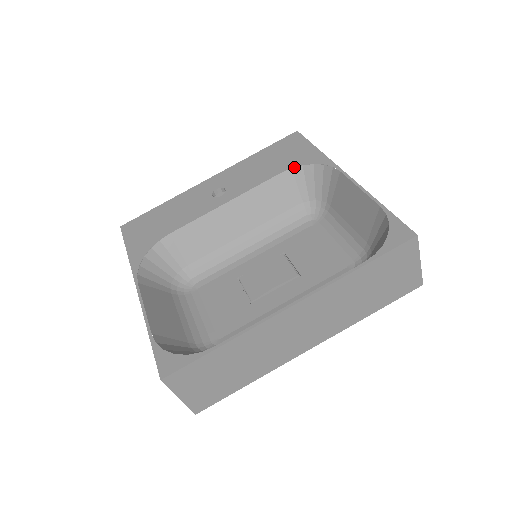
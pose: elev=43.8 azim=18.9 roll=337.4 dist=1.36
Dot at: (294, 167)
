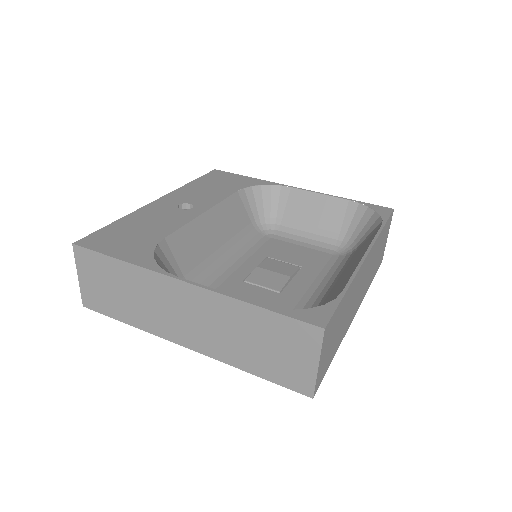
Dot at: (245, 187)
